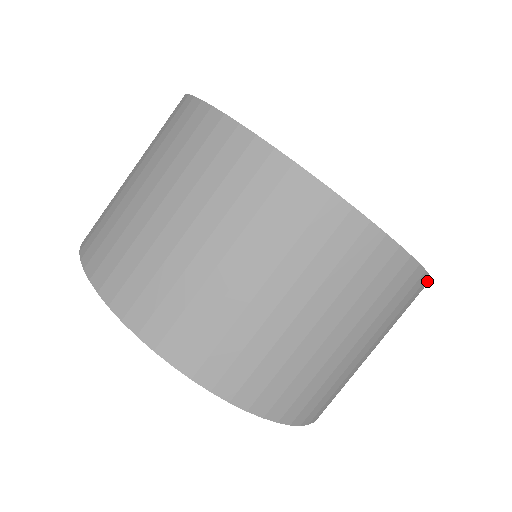
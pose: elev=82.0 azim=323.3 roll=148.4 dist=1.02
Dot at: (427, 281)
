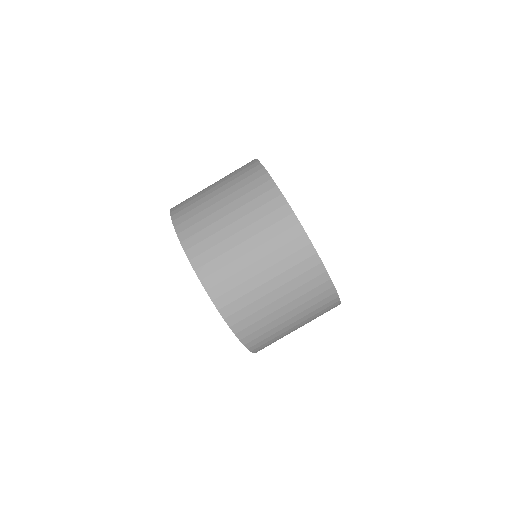
Dot at: (338, 303)
